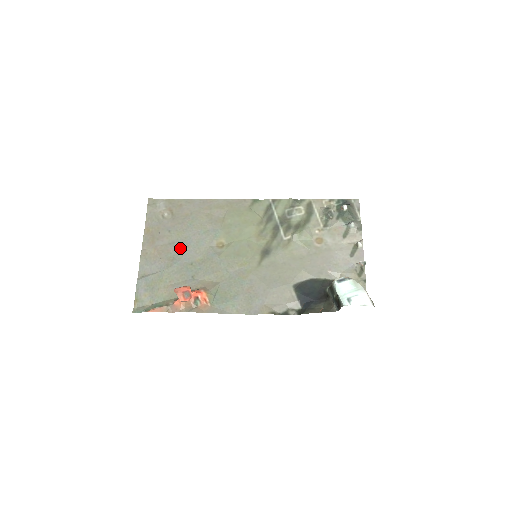
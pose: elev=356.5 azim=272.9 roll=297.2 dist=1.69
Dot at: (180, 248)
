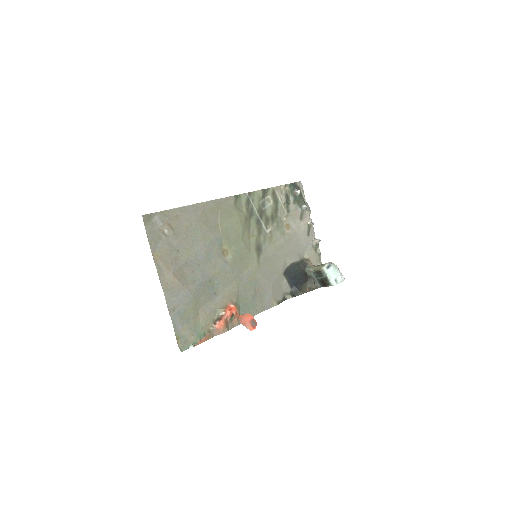
Dot at: (195, 267)
